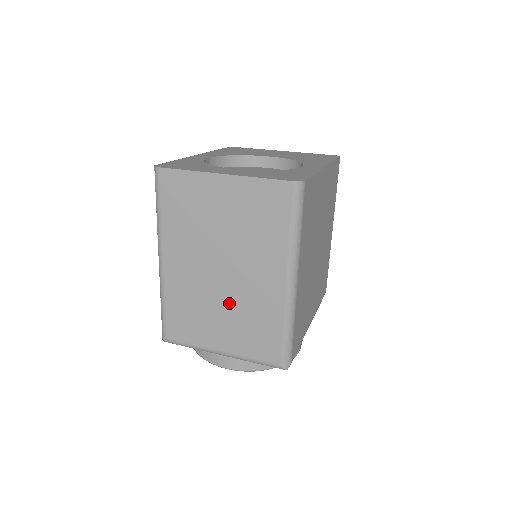
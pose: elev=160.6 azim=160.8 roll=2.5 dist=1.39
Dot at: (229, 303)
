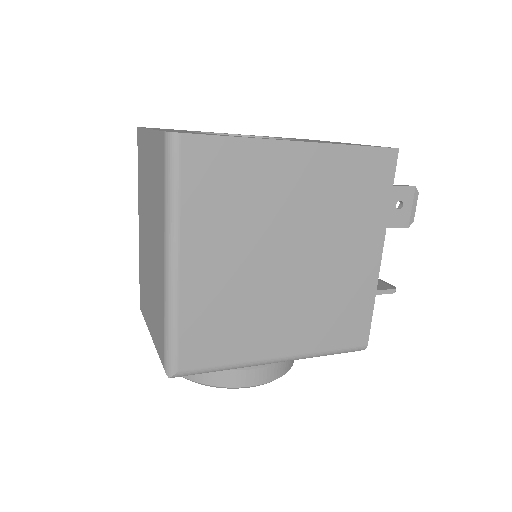
Dot at: (151, 278)
